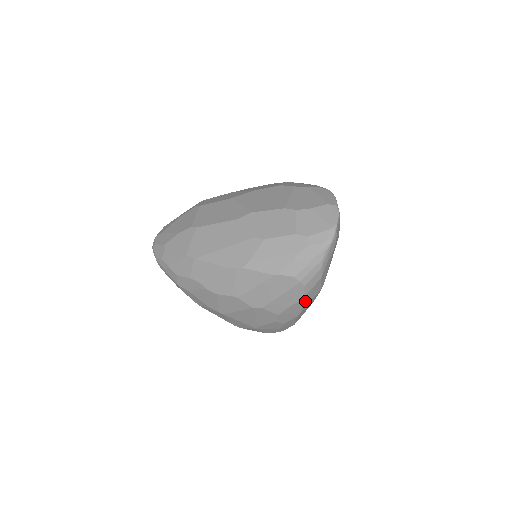
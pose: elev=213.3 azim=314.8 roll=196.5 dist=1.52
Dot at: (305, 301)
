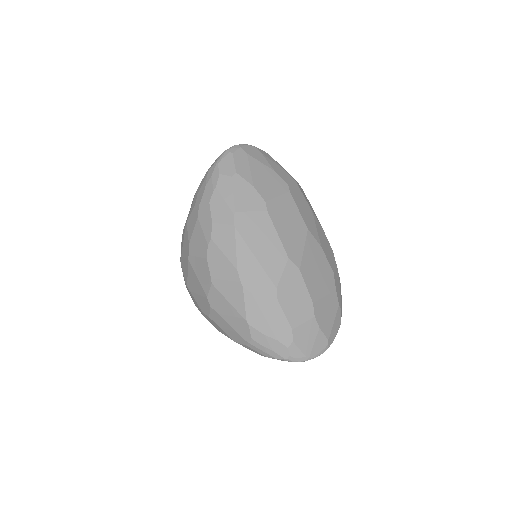
Dot at: occluded
